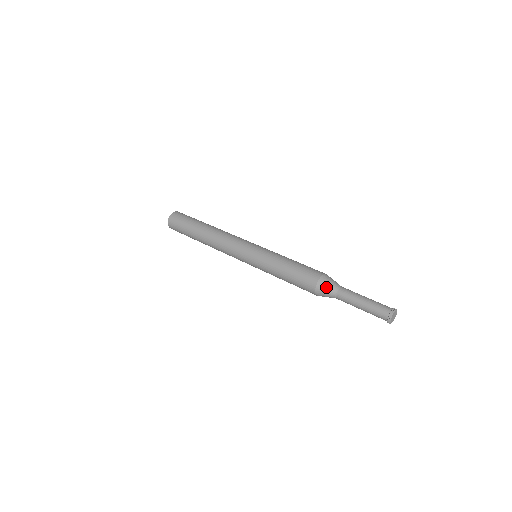
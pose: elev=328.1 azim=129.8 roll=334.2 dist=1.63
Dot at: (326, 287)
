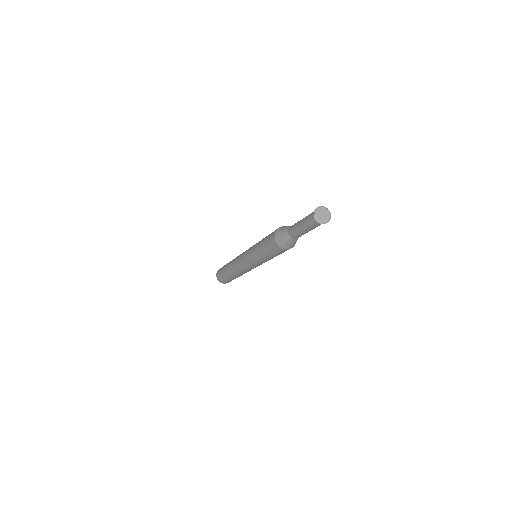
Dot at: (286, 226)
